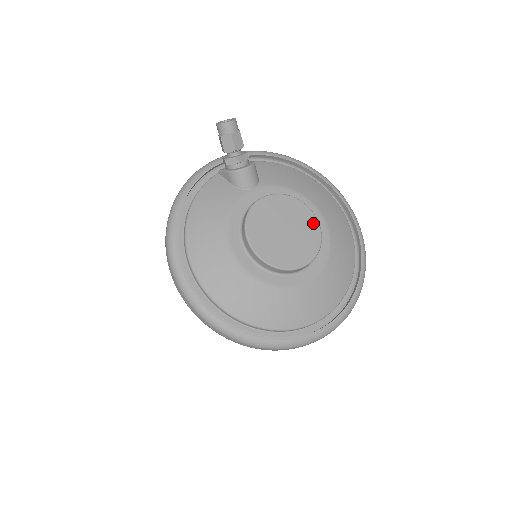
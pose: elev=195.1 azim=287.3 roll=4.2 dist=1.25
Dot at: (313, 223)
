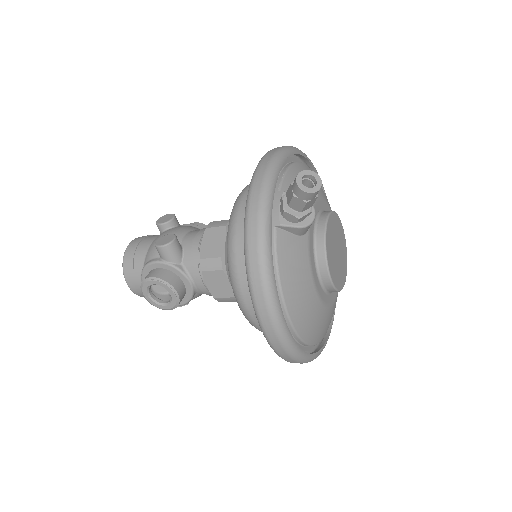
Dot at: (340, 225)
